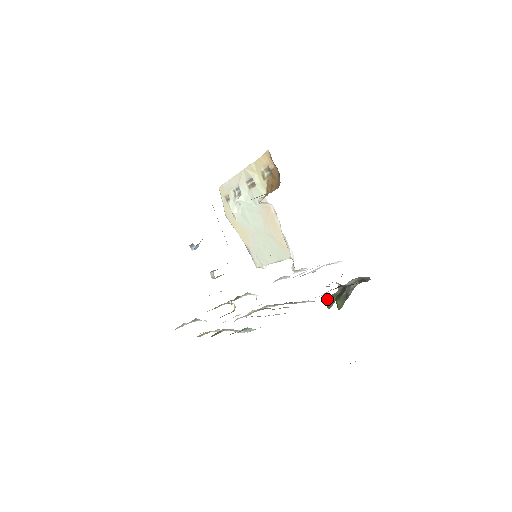
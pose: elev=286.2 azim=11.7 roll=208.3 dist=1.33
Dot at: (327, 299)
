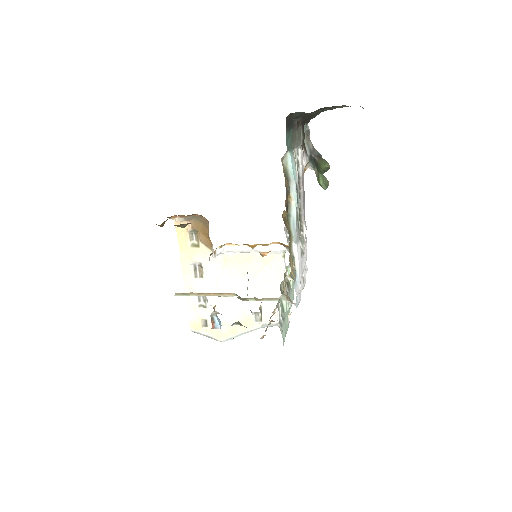
Dot at: (320, 185)
